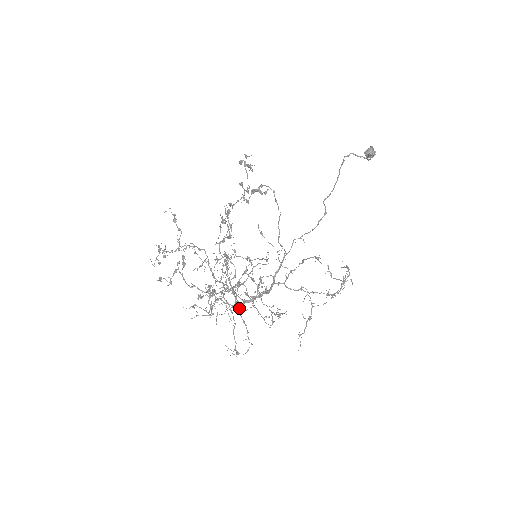
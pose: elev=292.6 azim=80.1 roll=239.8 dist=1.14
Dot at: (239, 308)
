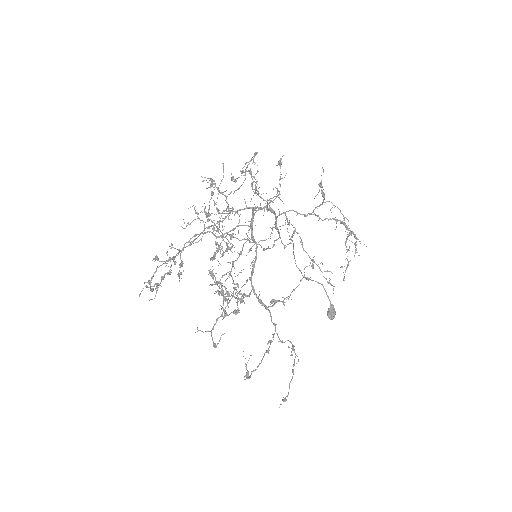
Dot at: (252, 216)
